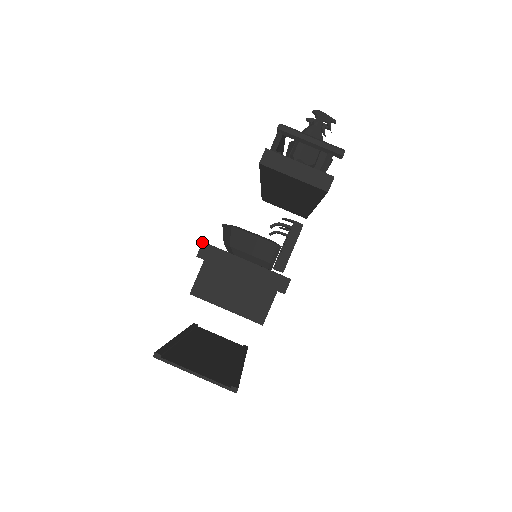
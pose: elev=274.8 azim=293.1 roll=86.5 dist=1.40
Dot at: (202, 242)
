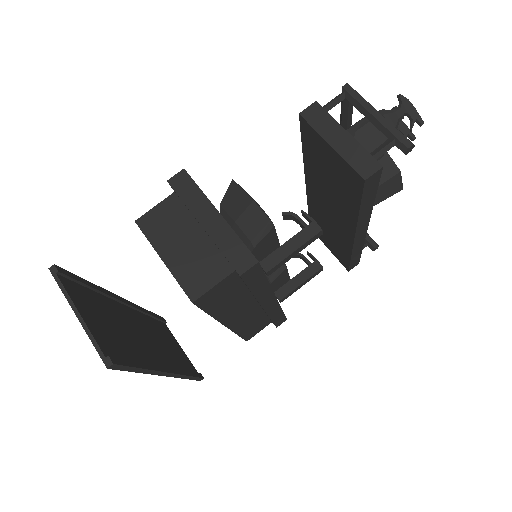
Dot at: occluded
